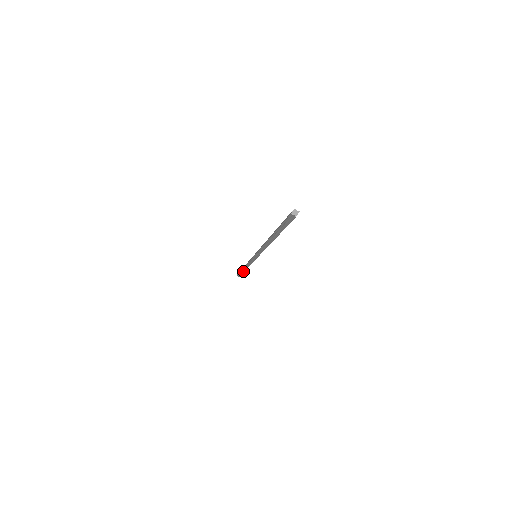
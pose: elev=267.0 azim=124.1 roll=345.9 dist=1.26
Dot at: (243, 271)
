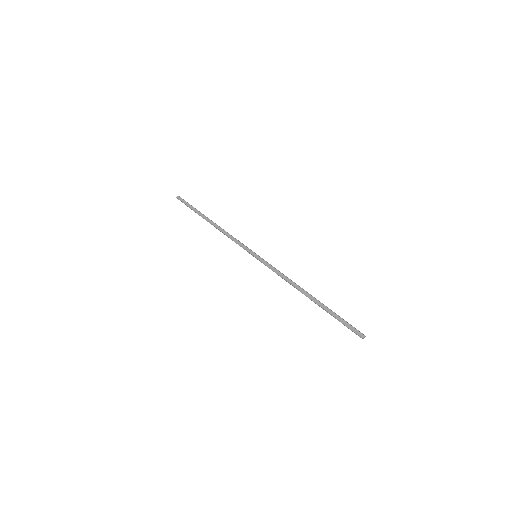
Dot at: (203, 218)
